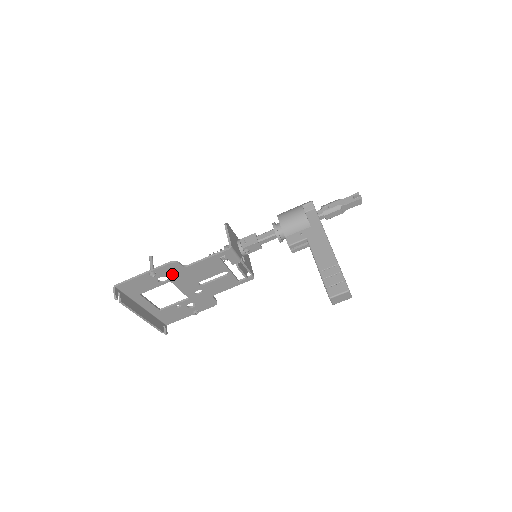
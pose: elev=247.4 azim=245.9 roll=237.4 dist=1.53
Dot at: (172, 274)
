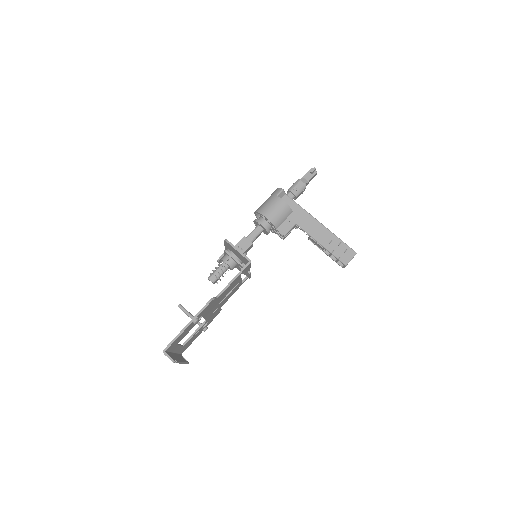
Dot at: (206, 310)
